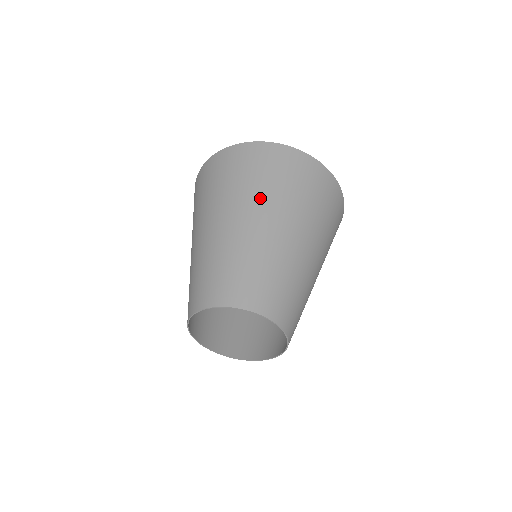
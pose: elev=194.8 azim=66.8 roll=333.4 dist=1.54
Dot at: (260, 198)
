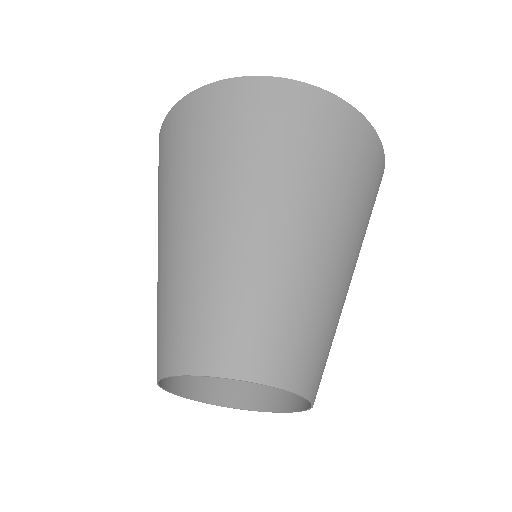
Dot at: (220, 178)
